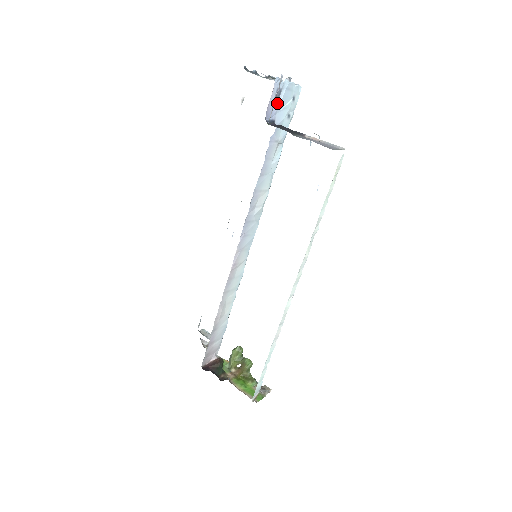
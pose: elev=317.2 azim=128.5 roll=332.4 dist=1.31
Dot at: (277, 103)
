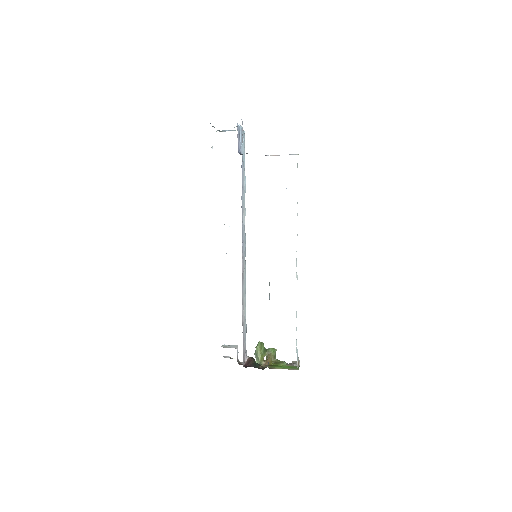
Dot at: (240, 141)
